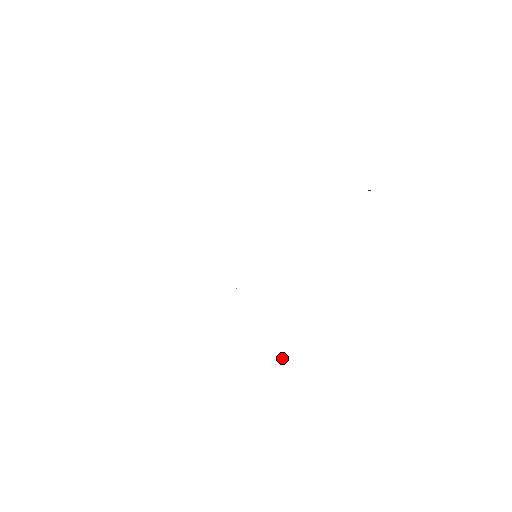
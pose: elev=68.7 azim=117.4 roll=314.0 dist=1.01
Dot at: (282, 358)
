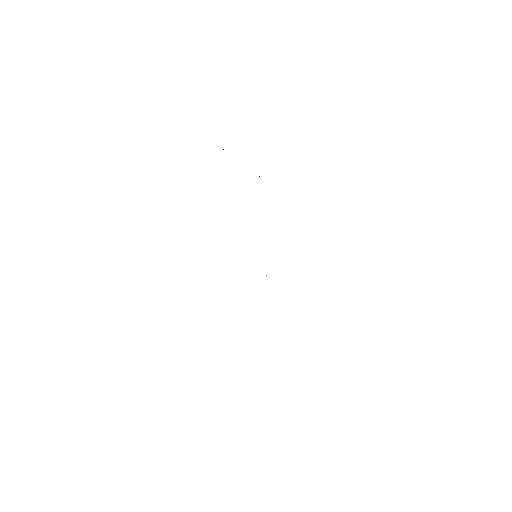
Dot at: occluded
